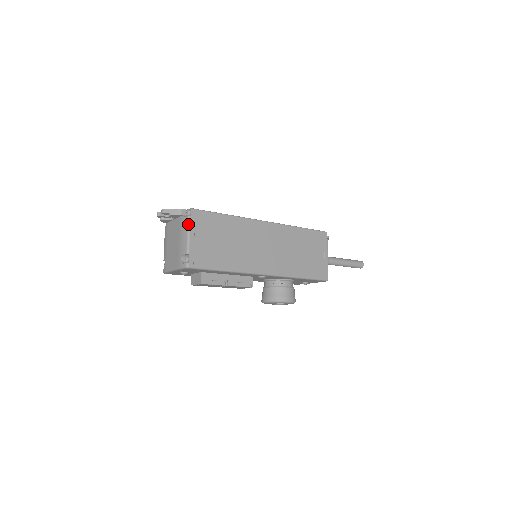
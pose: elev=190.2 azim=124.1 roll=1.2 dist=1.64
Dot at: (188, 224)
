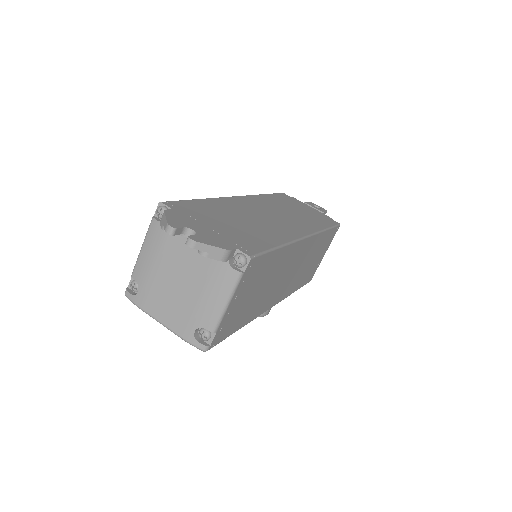
Dot at: (235, 286)
